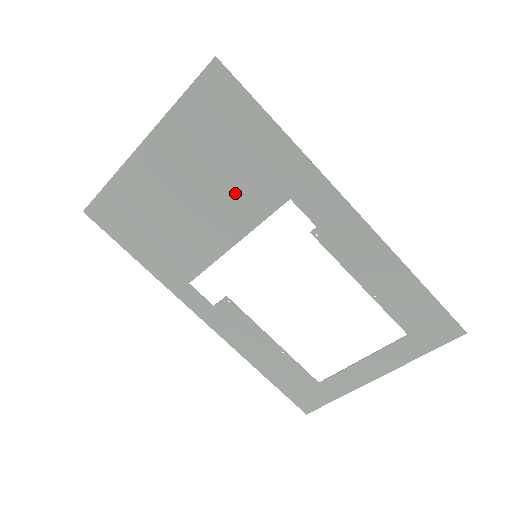
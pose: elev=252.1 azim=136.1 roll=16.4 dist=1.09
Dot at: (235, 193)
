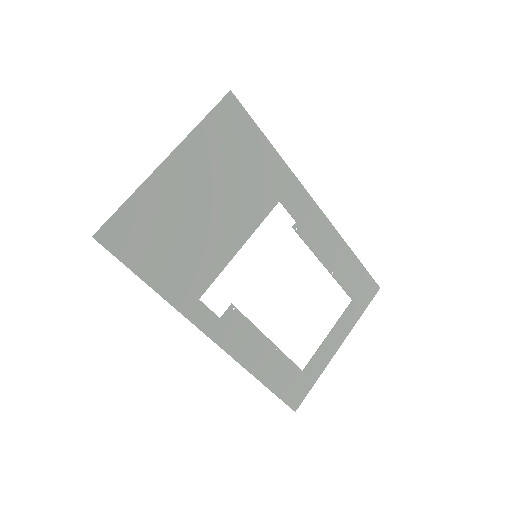
Dot at: (242, 200)
